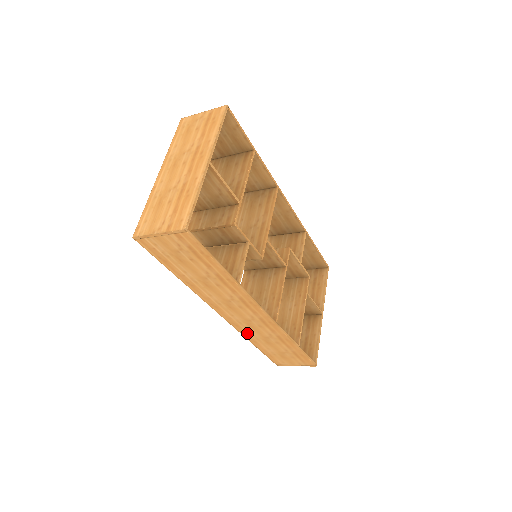
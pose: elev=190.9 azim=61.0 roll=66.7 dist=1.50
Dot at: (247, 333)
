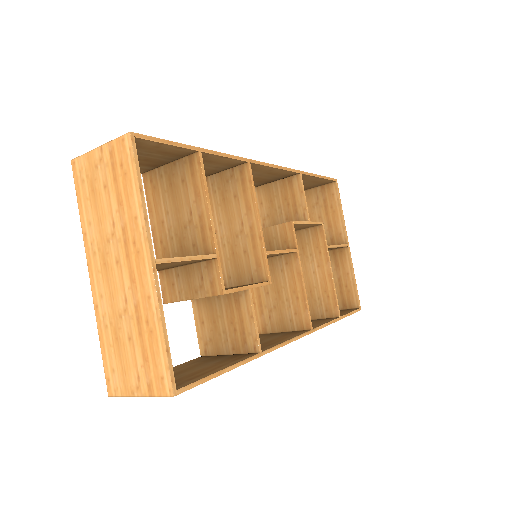
Dot at: occluded
